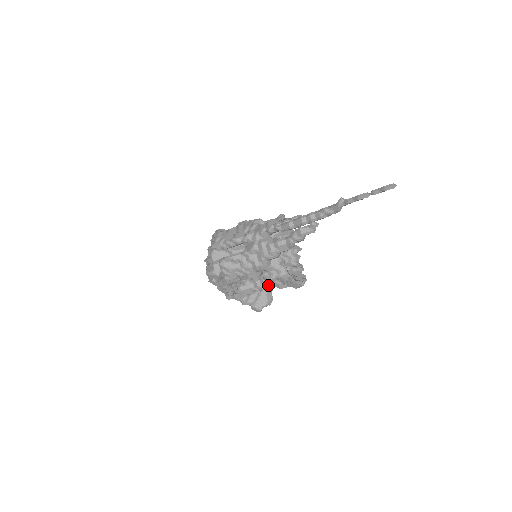
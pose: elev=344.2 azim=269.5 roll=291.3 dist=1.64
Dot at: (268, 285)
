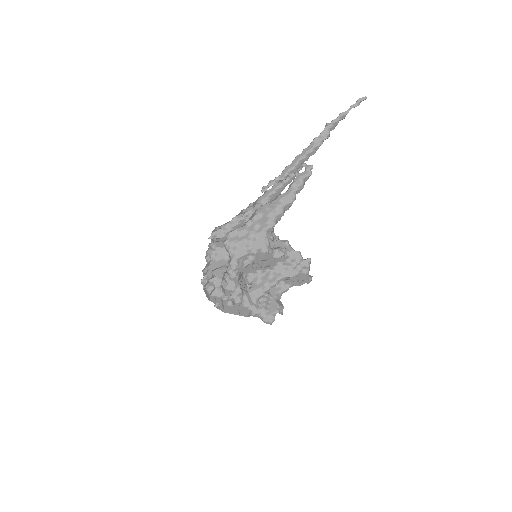
Dot at: (276, 276)
